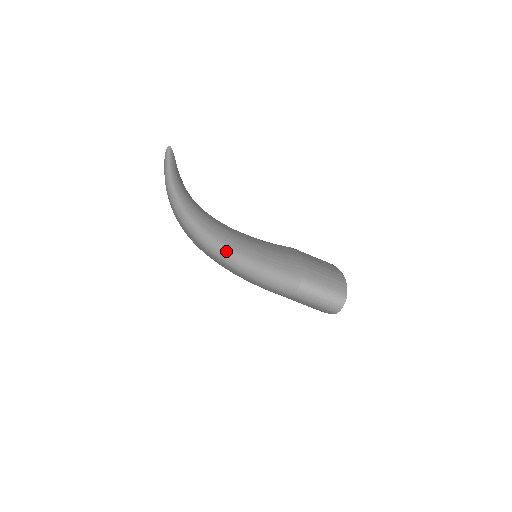
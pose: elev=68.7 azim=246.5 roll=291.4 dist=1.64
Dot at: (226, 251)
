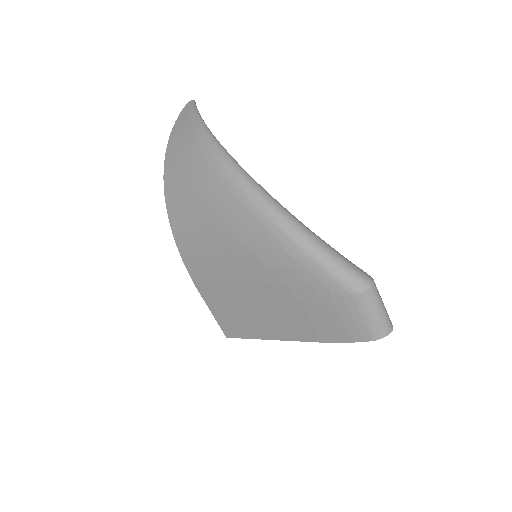
Dot at: (287, 214)
